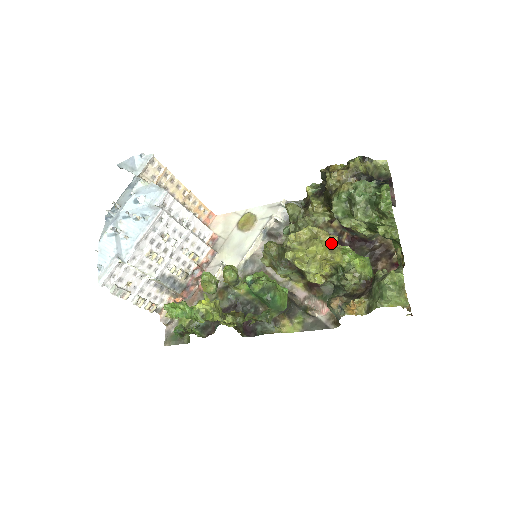
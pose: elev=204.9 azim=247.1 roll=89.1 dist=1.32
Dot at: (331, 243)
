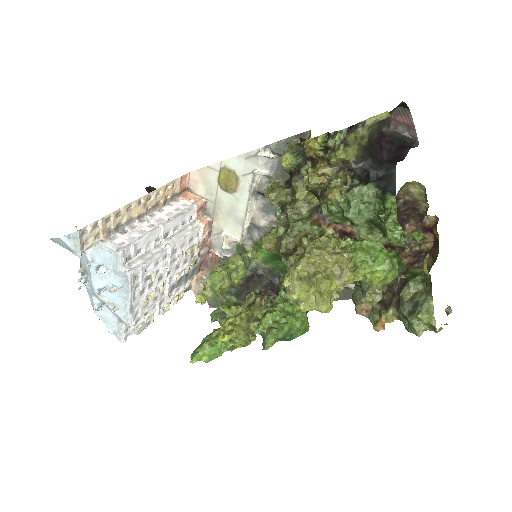
Dot at: (336, 264)
